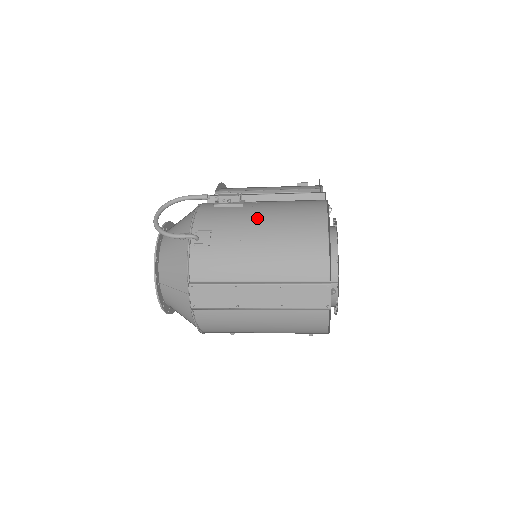
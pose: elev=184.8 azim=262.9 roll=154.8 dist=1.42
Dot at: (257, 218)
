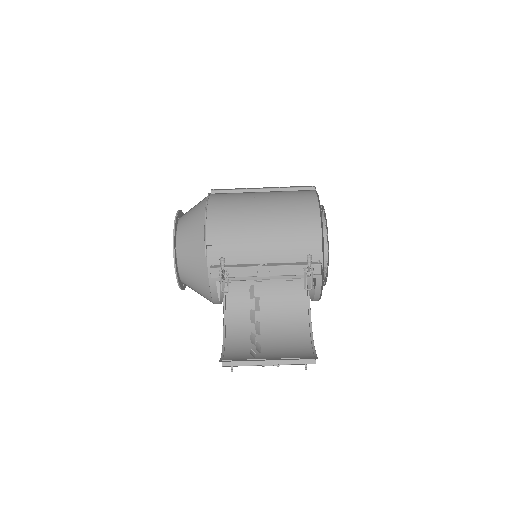
Dot at: occluded
